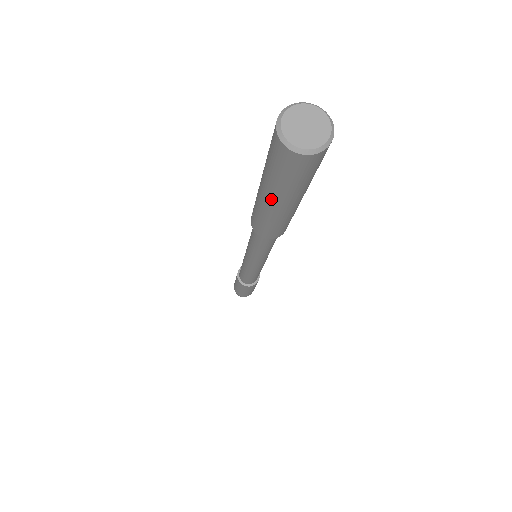
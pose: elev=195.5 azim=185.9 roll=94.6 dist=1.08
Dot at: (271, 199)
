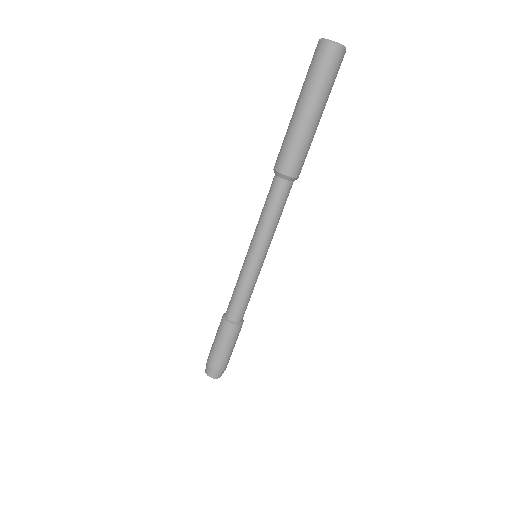
Dot at: (297, 103)
